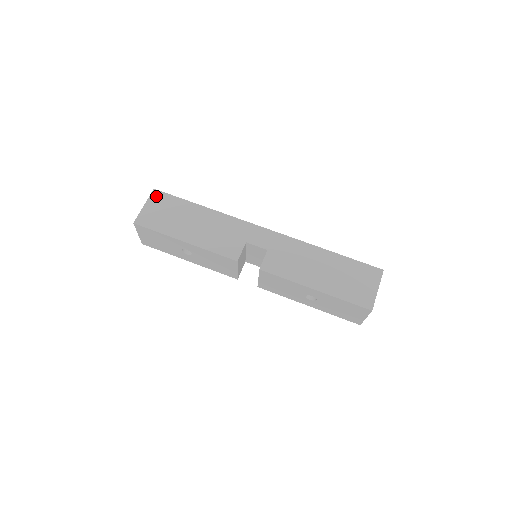
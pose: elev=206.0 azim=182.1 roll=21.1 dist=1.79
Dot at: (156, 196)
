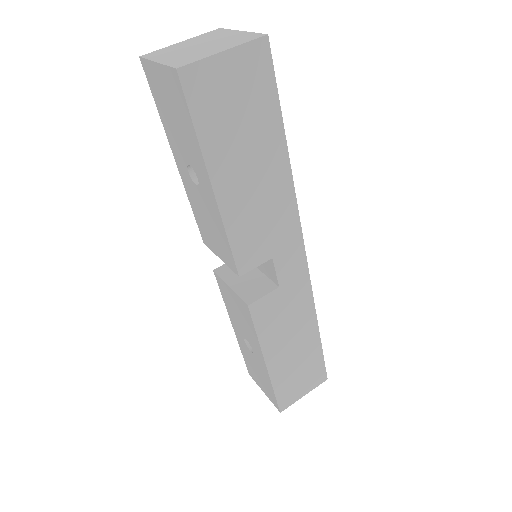
Dot at: (257, 55)
